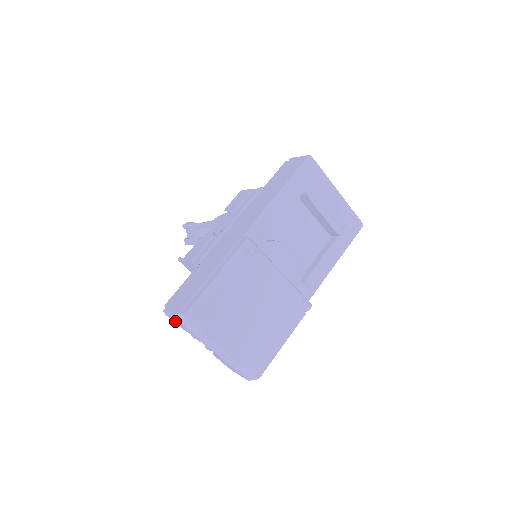
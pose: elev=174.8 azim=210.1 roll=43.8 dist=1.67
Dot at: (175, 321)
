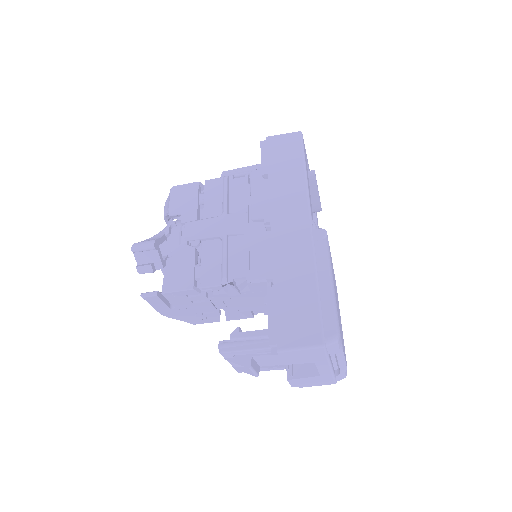
Dot at: (294, 356)
